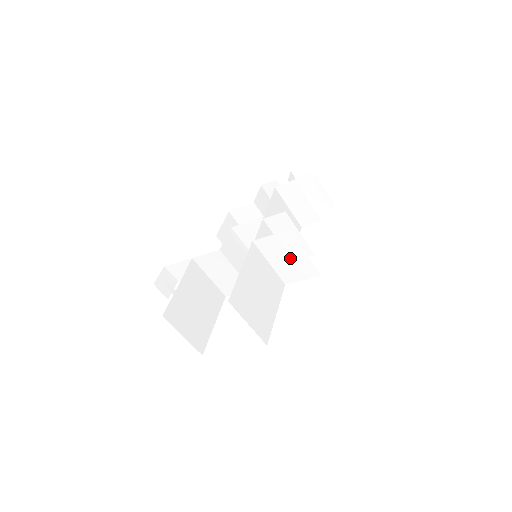
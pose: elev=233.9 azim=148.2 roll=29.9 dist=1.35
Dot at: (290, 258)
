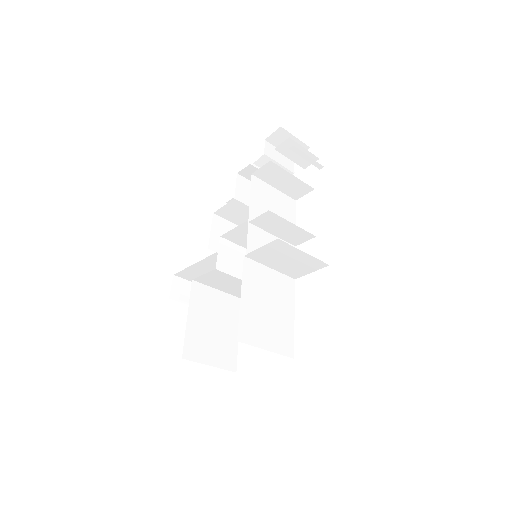
Dot at: (289, 260)
